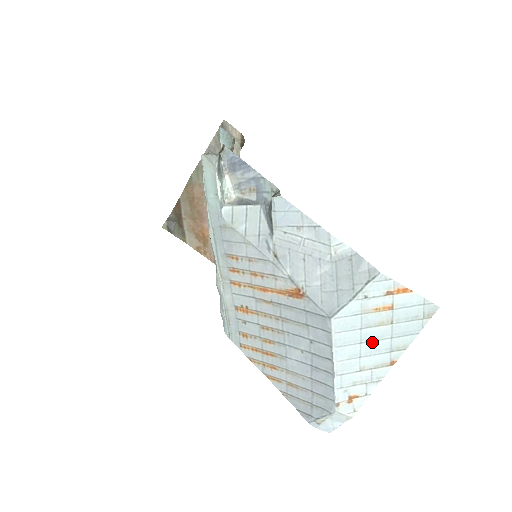
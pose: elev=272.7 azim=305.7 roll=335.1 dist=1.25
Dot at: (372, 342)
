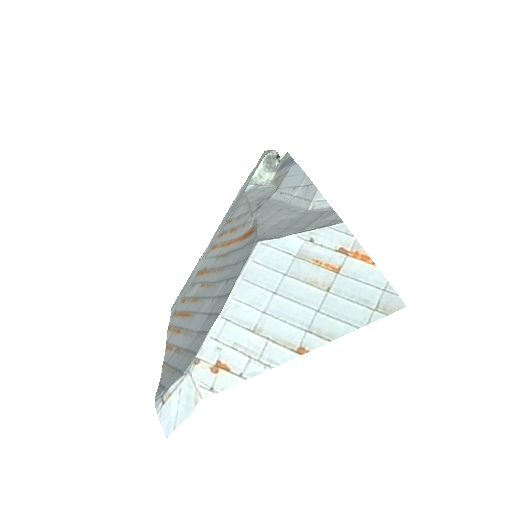
Dot at: (289, 301)
